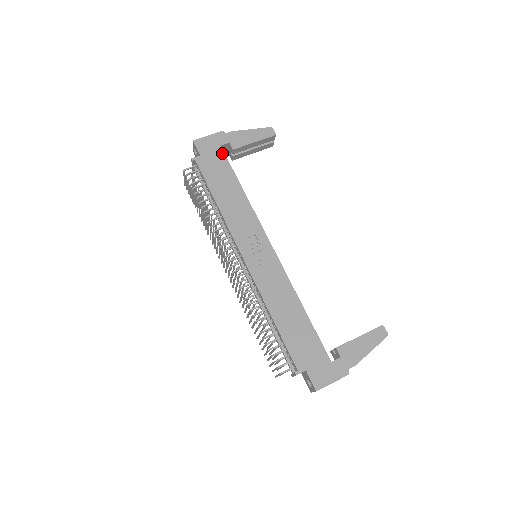
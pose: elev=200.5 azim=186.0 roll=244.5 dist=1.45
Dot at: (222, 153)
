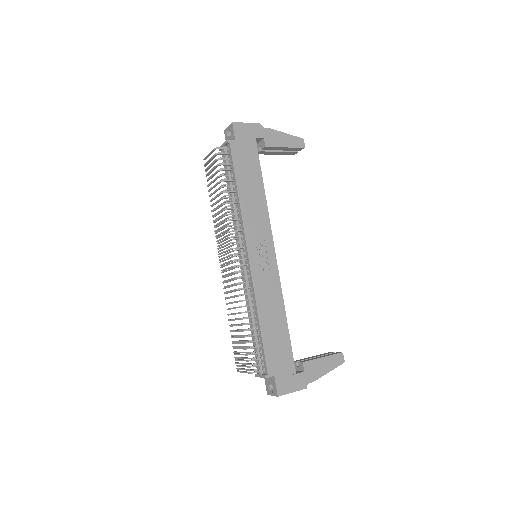
Dot at: (255, 146)
